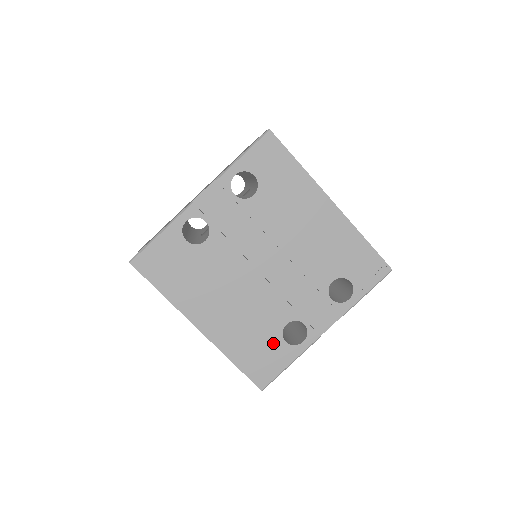
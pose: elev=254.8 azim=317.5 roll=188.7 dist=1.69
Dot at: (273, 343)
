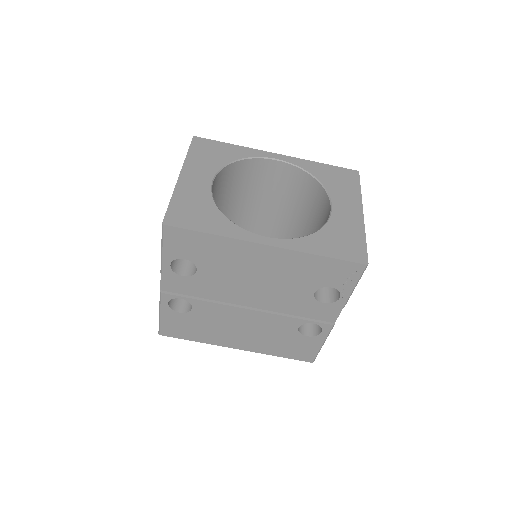
Dot at: (298, 340)
